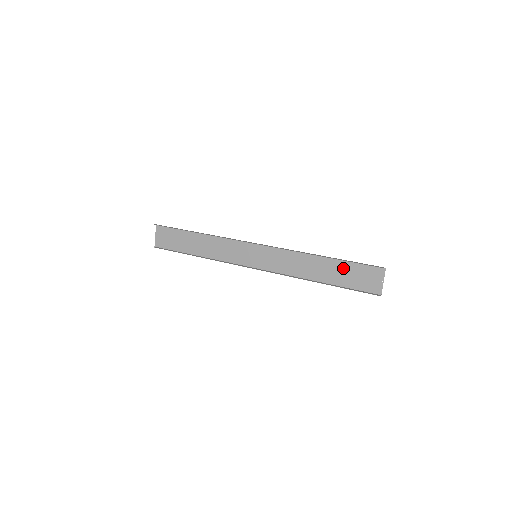
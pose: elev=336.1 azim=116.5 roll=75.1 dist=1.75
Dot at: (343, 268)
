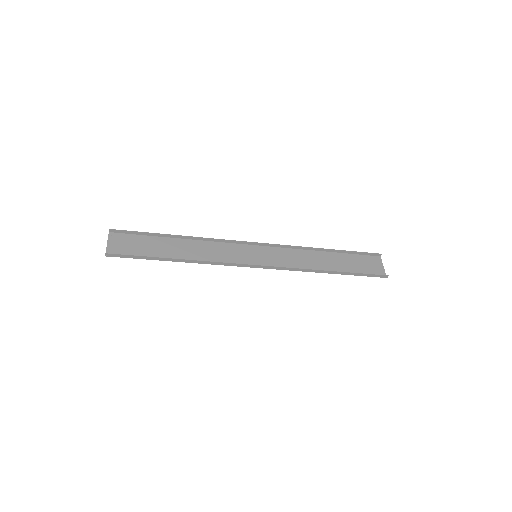
Dot at: (346, 260)
